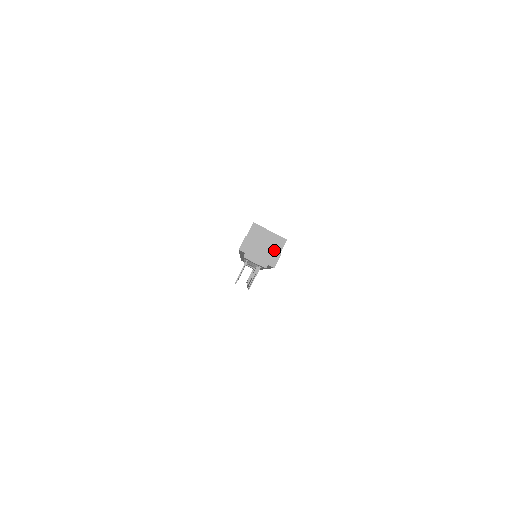
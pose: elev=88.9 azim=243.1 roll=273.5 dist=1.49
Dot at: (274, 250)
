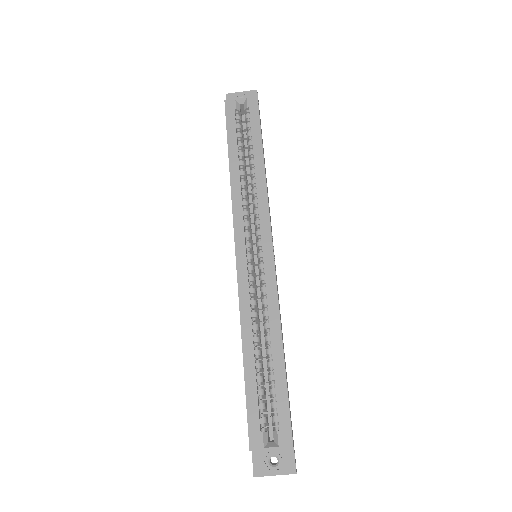
Dot at: occluded
